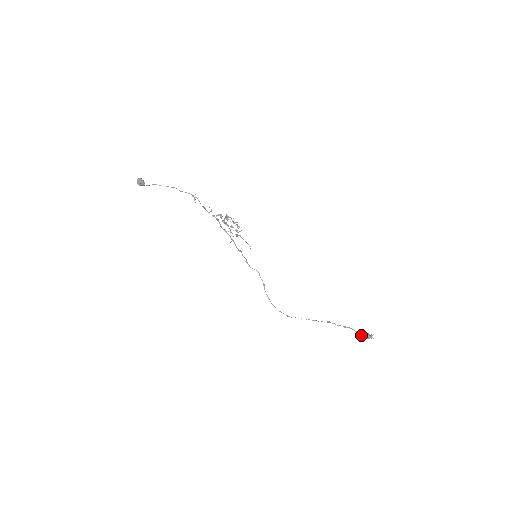
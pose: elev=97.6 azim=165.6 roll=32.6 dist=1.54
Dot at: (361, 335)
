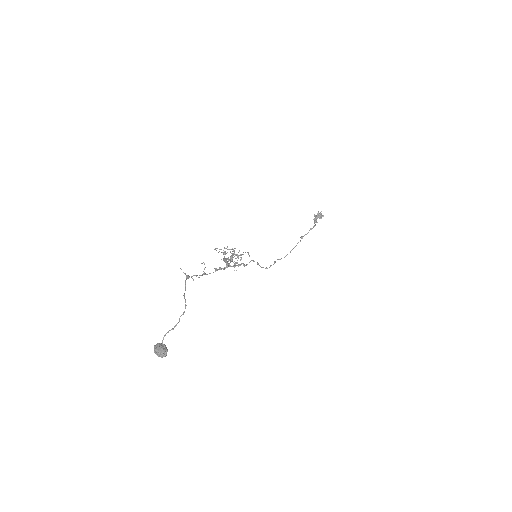
Dot at: occluded
